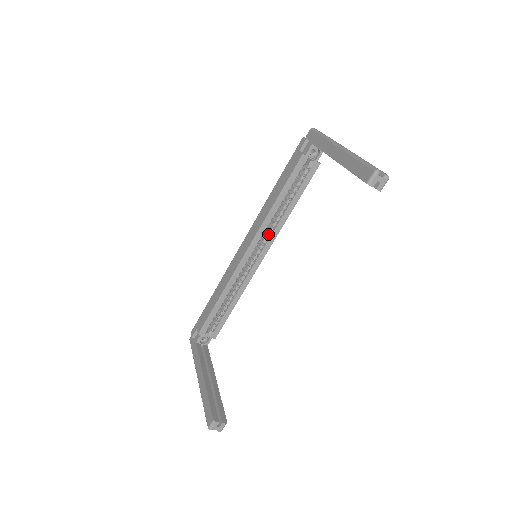
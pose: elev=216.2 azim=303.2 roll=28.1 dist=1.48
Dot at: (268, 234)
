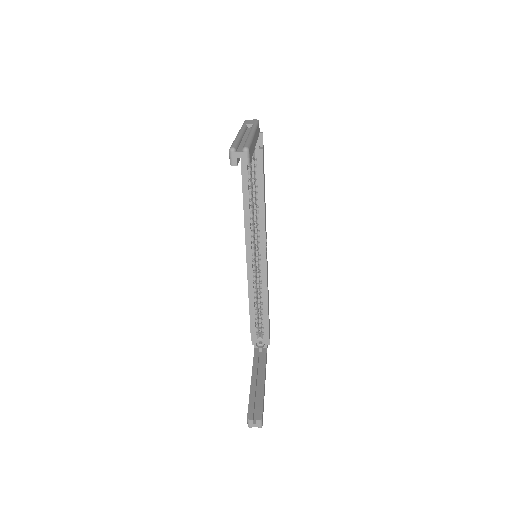
Dot at: (257, 232)
